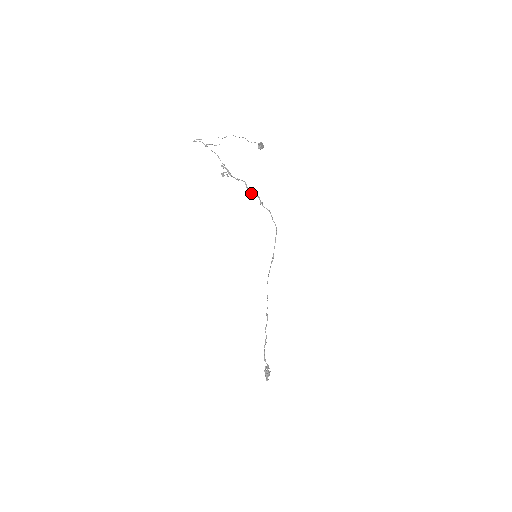
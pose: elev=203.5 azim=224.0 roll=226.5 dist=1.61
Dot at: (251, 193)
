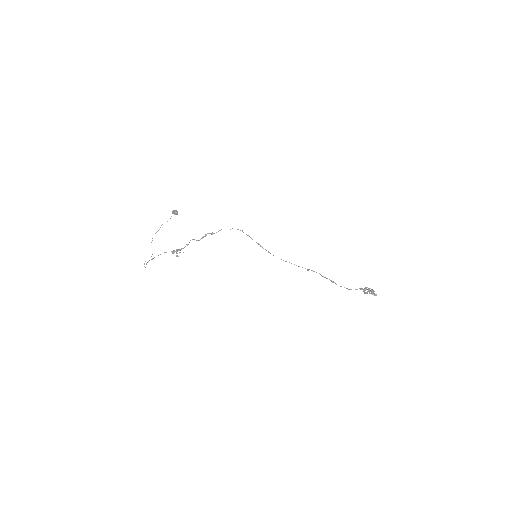
Dot at: occluded
